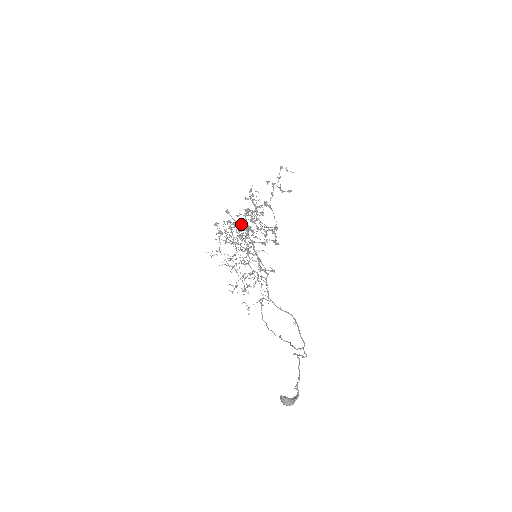
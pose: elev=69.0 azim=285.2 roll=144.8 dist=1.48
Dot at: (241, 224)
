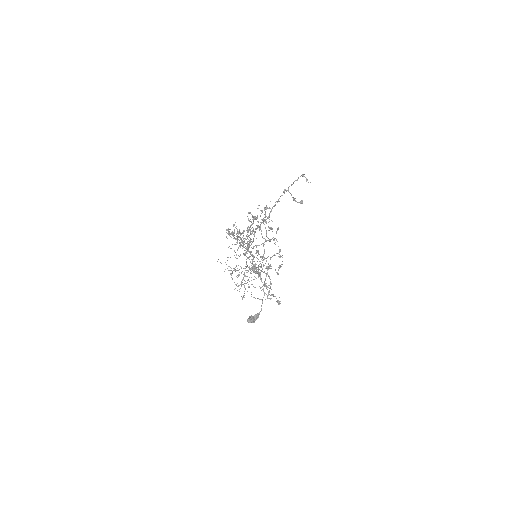
Dot at: (248, 213)
